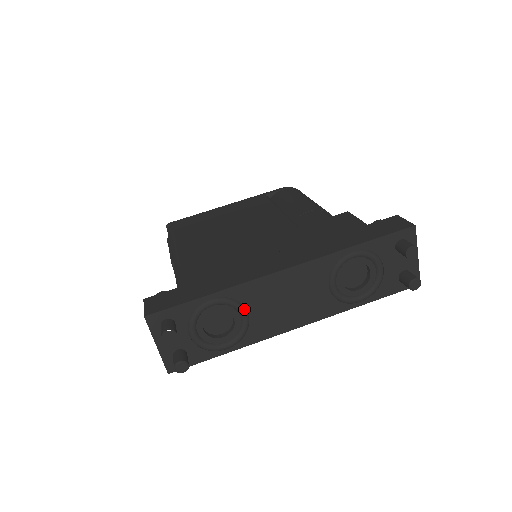
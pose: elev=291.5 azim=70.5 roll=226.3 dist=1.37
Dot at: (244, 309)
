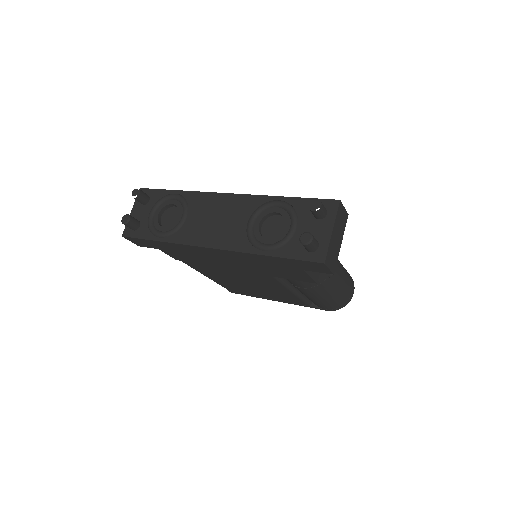
Dot at: (187, 211)
